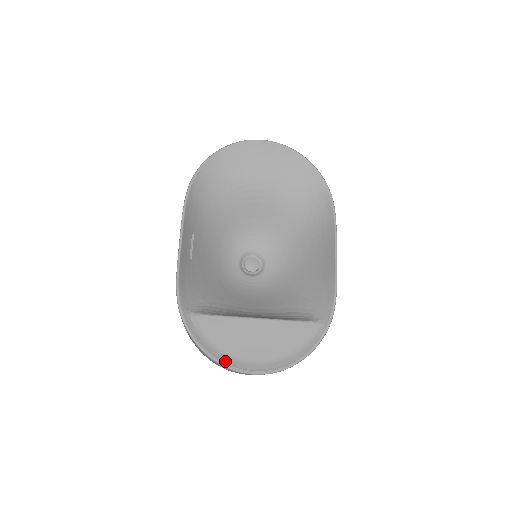
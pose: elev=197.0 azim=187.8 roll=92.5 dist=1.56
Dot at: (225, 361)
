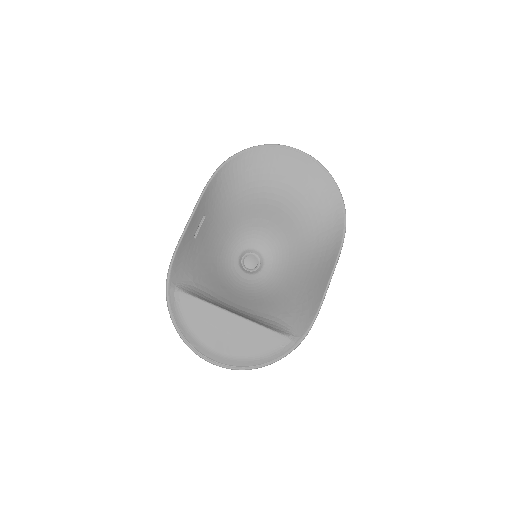
Dot at: (191, 343)
